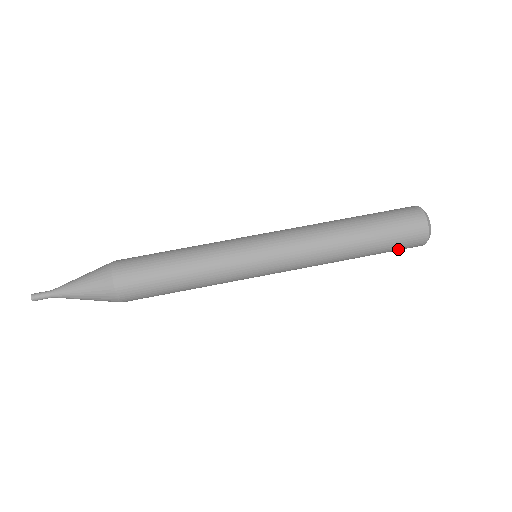
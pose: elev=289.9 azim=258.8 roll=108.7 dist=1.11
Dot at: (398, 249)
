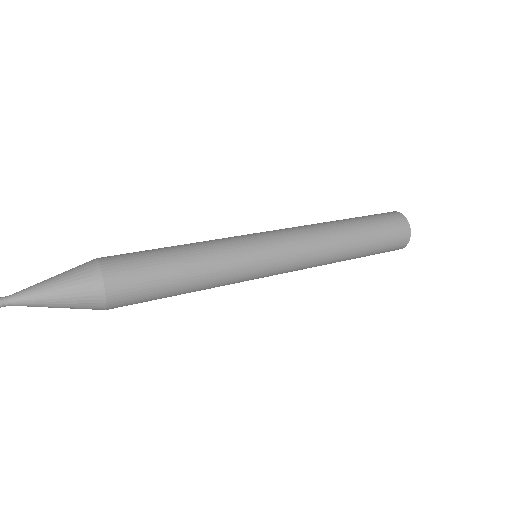
Dot at: (389, 231)
